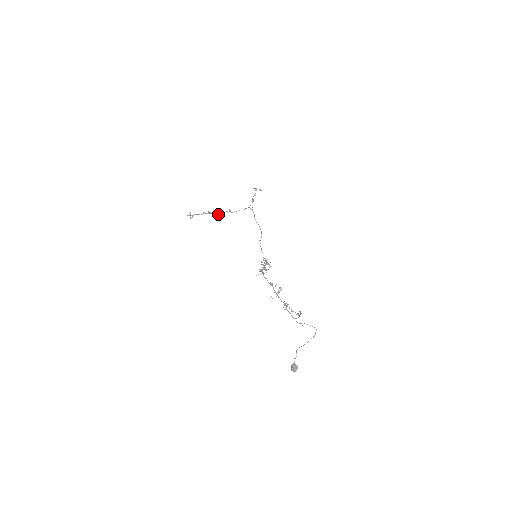
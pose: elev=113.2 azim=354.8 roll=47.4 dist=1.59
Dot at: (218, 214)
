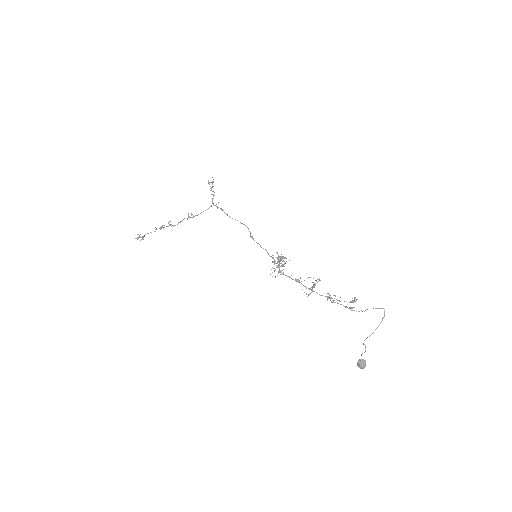
Dot at: (174, 225)
